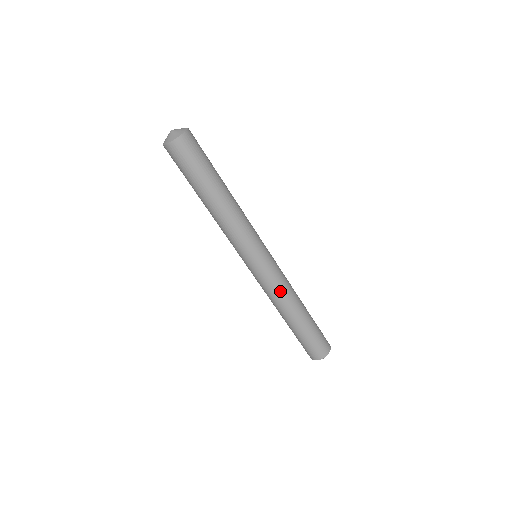
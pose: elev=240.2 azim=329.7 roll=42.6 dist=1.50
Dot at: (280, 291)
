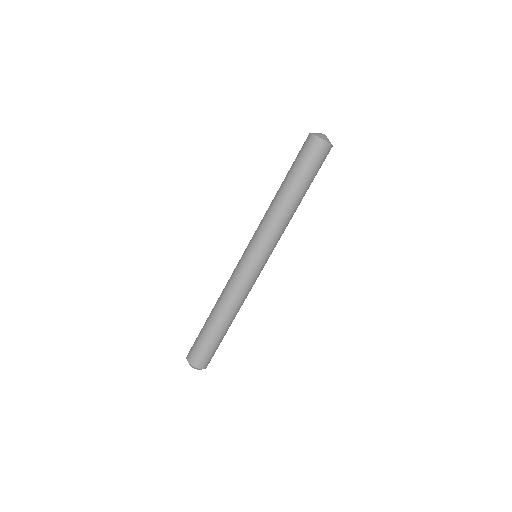
Dot at: (233, 289)
